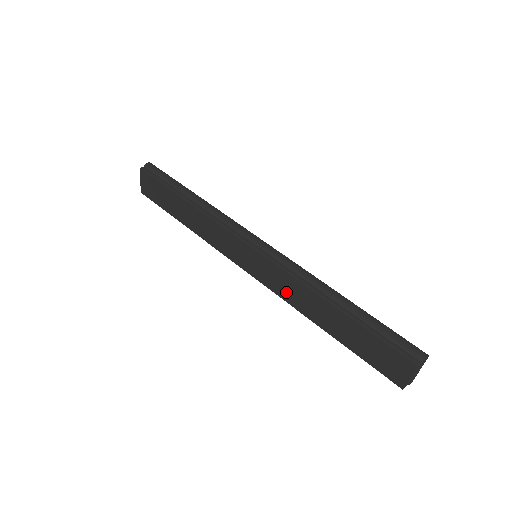
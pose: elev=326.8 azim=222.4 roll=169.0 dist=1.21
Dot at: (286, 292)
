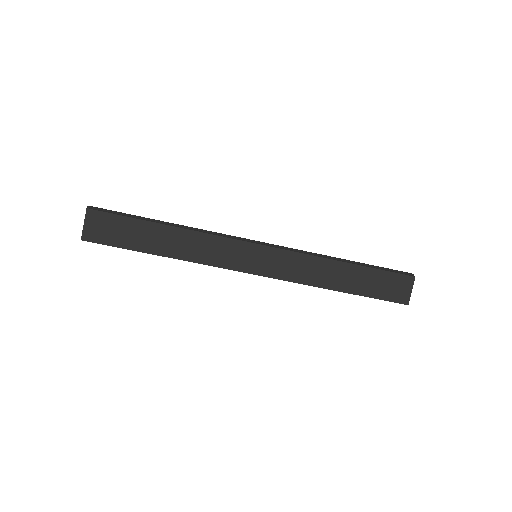
Dot at: (299, 273)
